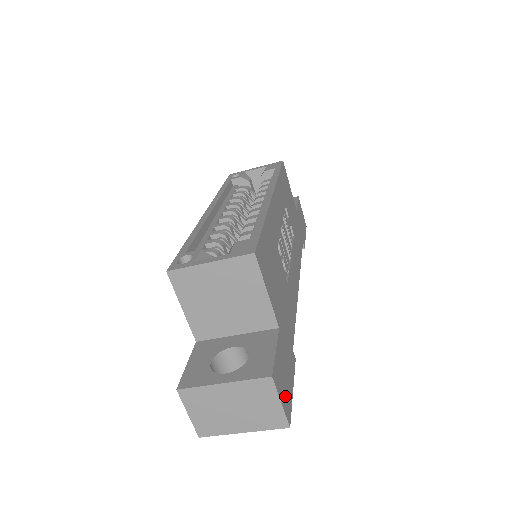
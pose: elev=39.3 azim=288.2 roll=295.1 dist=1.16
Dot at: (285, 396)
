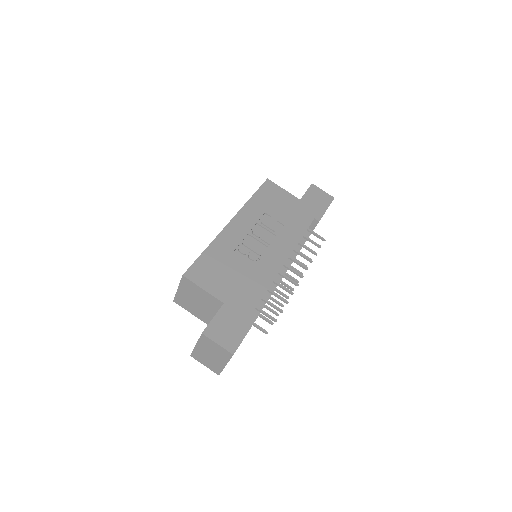
Dot at: (227, 339)
